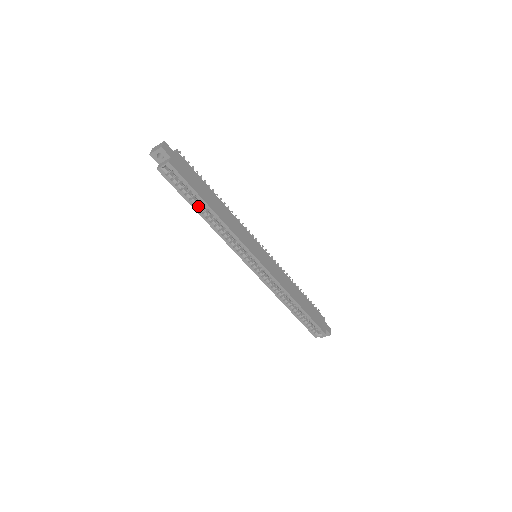
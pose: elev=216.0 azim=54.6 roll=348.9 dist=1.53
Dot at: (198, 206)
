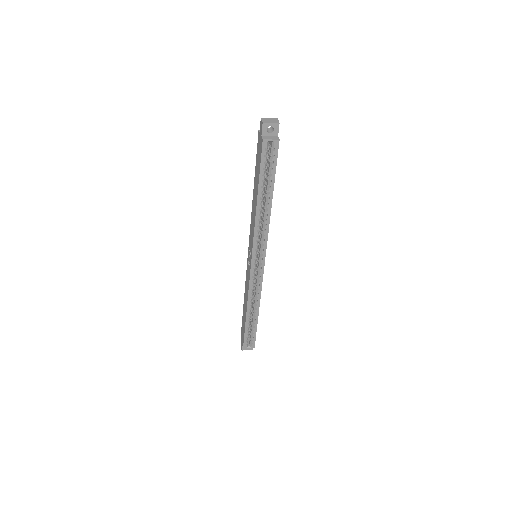
Dot at: (263, 190)
